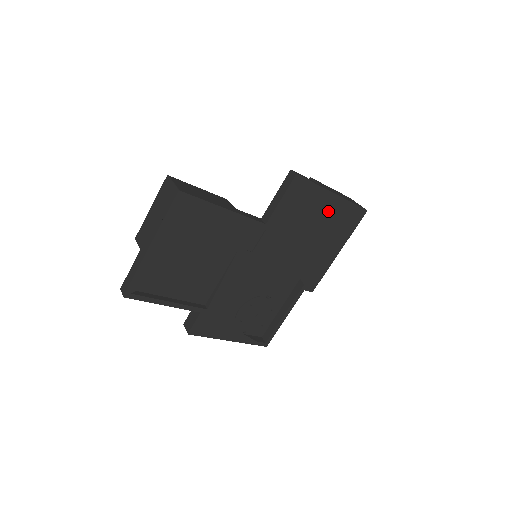
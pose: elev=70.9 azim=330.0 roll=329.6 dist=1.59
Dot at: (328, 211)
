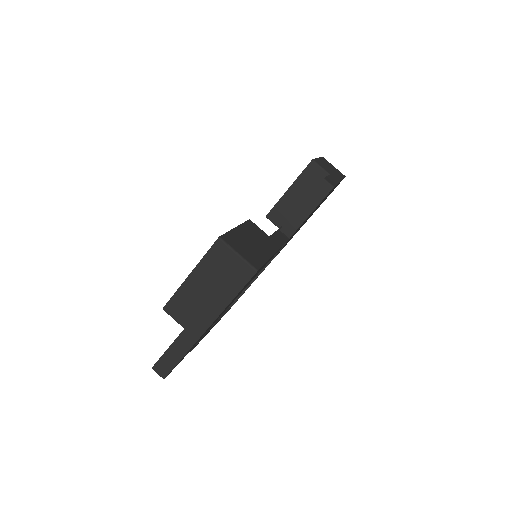
Dot at: (327, 196)
